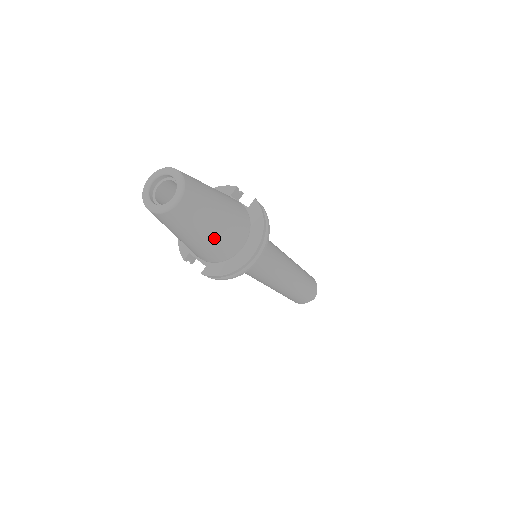
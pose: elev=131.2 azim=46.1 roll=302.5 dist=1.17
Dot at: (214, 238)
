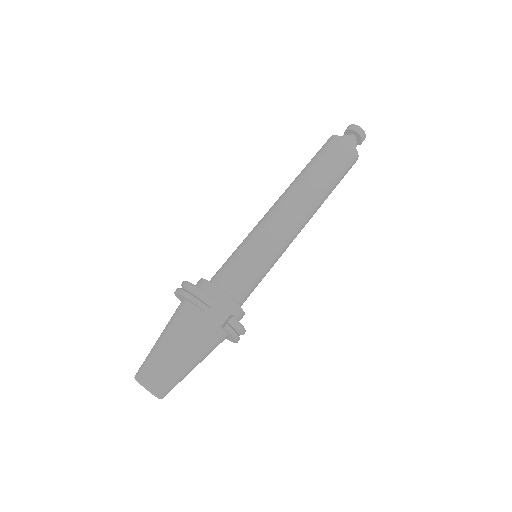
Dot at: occluded
